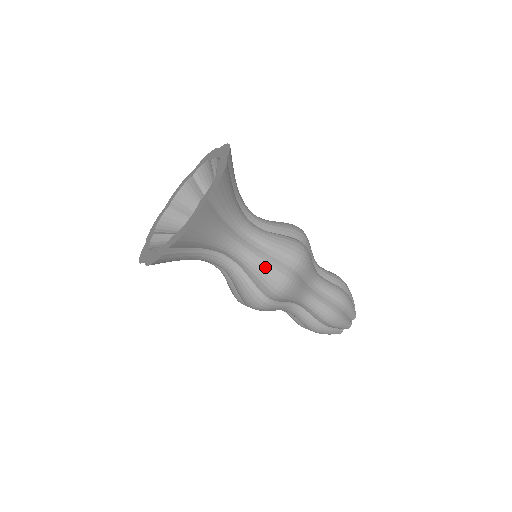
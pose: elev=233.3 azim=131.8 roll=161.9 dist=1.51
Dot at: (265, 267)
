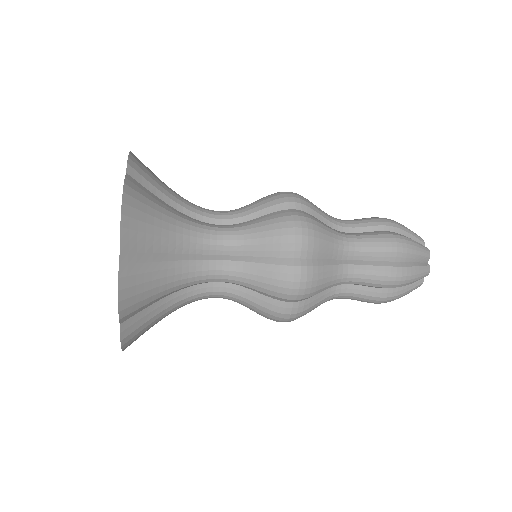
Dot at: (254, 307)
